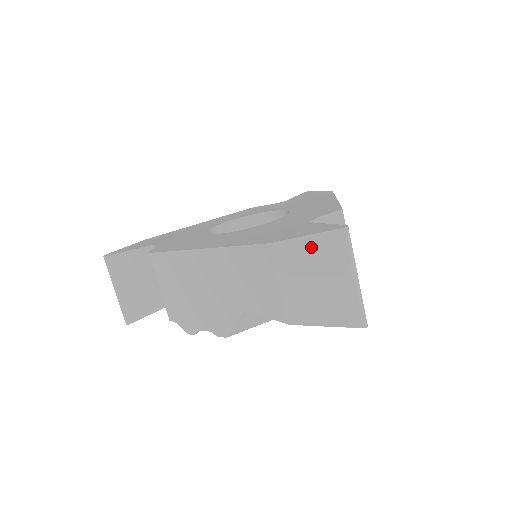
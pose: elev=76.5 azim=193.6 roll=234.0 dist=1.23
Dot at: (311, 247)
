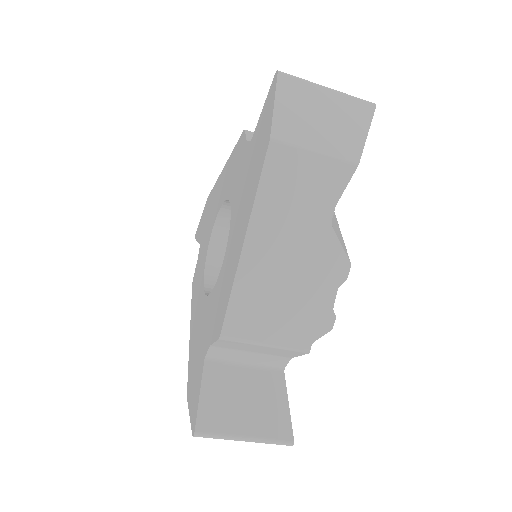
Dot at: occluded
